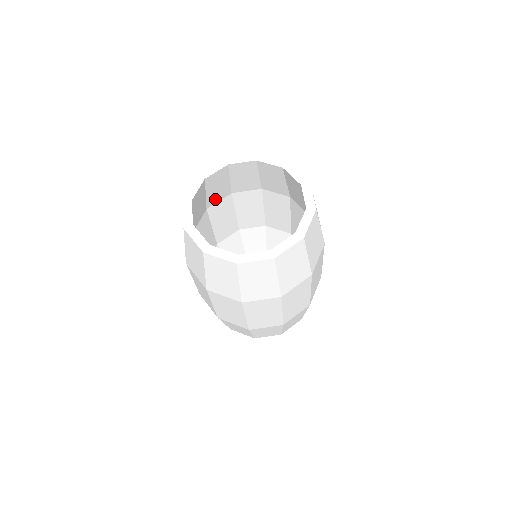
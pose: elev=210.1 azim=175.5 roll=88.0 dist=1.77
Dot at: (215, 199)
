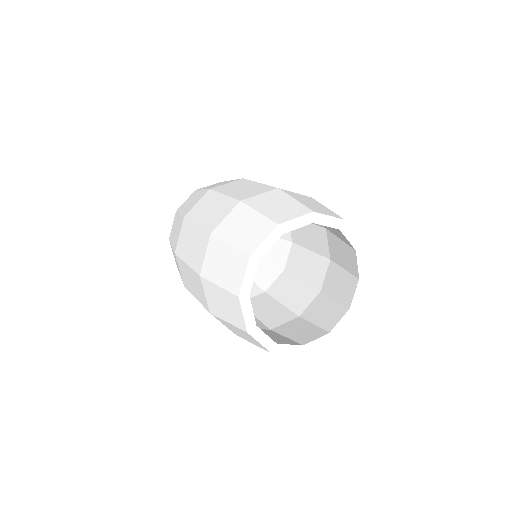
Dot at: occluded
